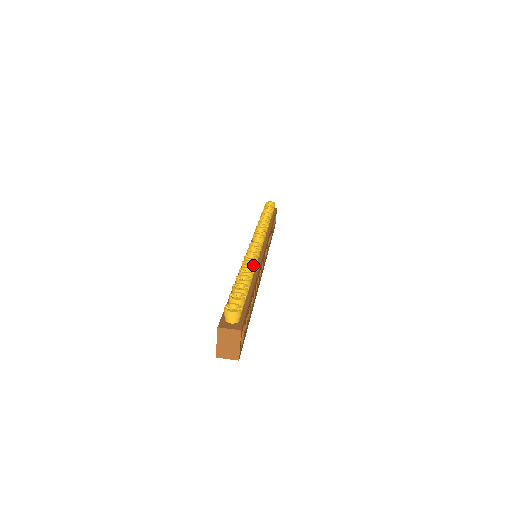
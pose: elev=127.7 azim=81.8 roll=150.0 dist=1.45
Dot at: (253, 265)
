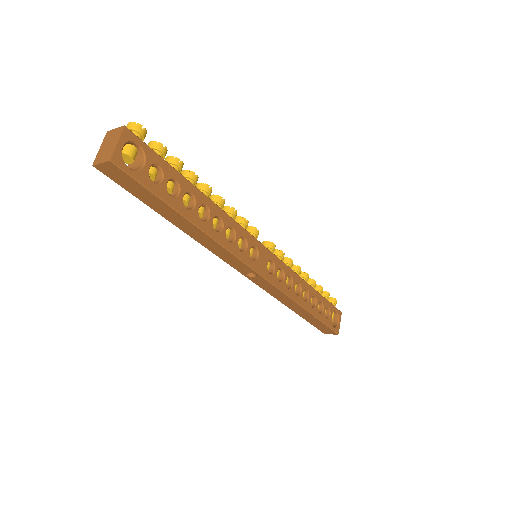
Dot at: (218, 195)
